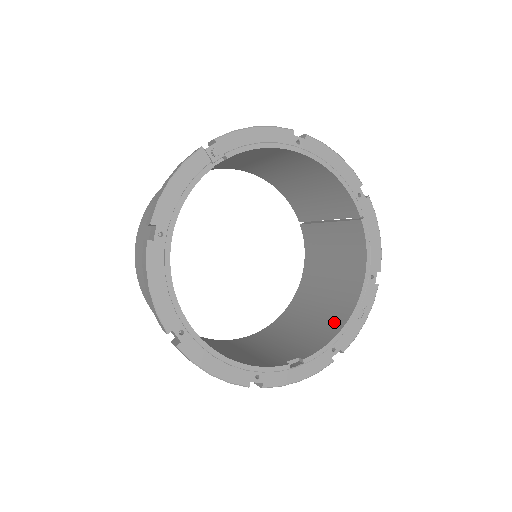
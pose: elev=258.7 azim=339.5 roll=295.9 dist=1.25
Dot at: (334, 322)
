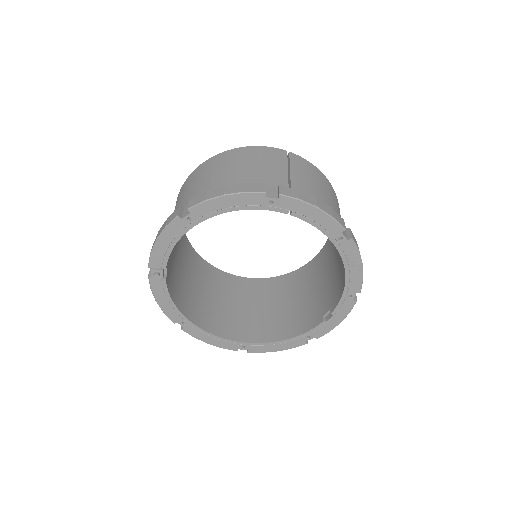
Dot at: (343, 269)
